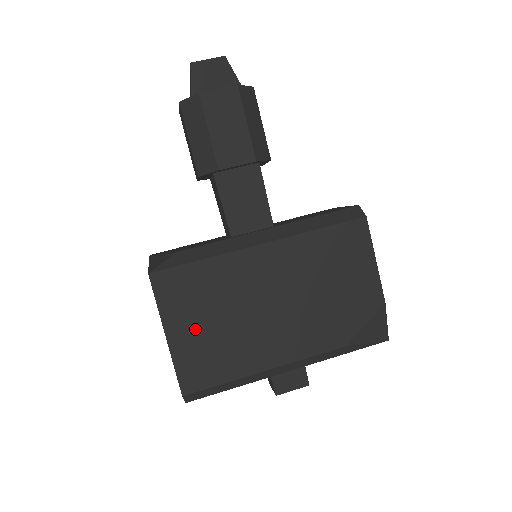
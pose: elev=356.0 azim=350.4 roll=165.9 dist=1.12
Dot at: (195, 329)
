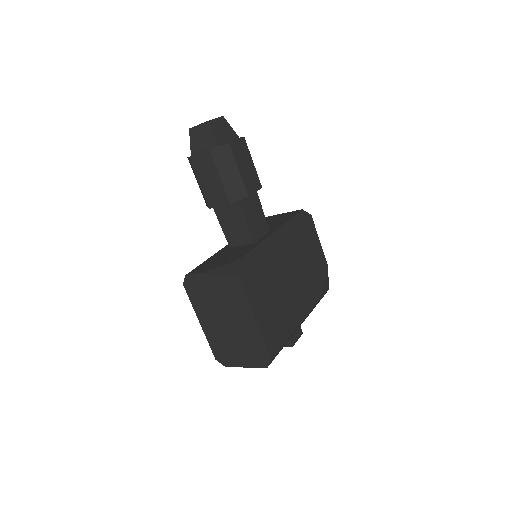
Dot at: (267, 310)
